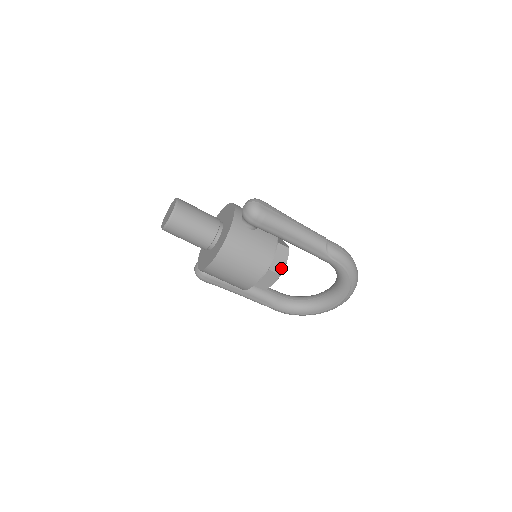
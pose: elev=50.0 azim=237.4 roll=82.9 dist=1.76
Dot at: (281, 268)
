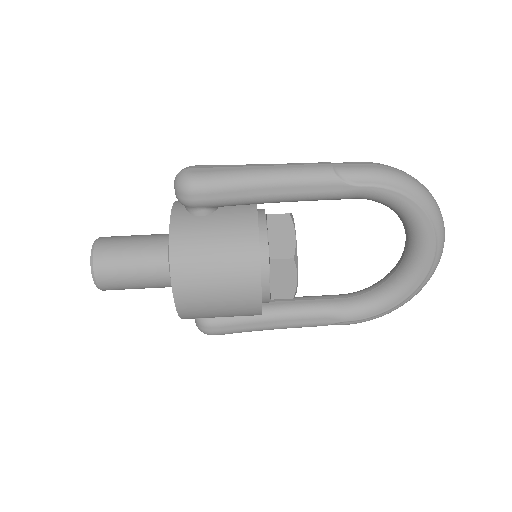
Dot at: (290, 248)
